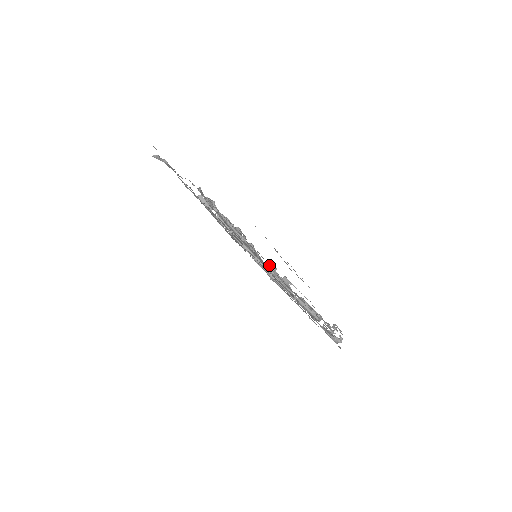
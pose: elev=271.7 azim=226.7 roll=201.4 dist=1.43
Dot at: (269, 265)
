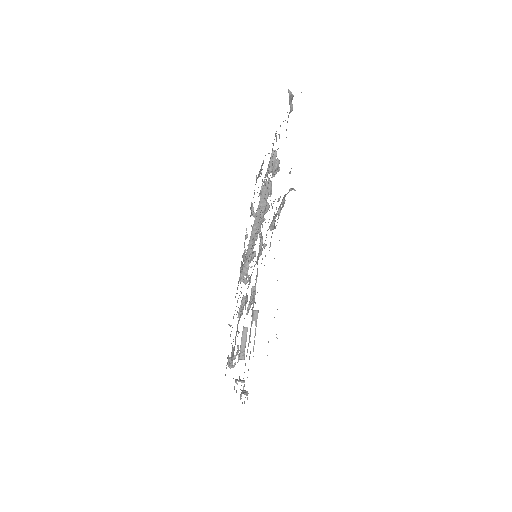
Dot at: (252, 250)
